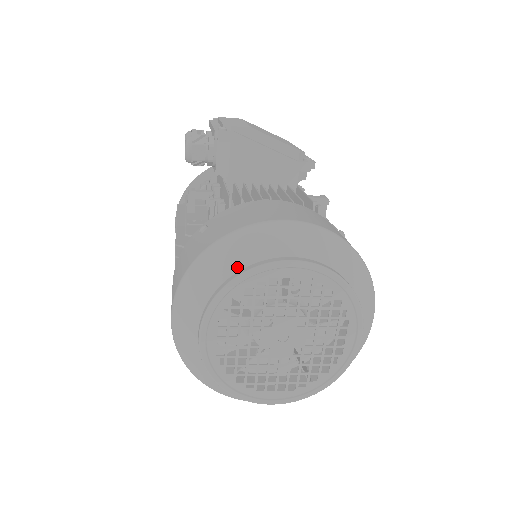
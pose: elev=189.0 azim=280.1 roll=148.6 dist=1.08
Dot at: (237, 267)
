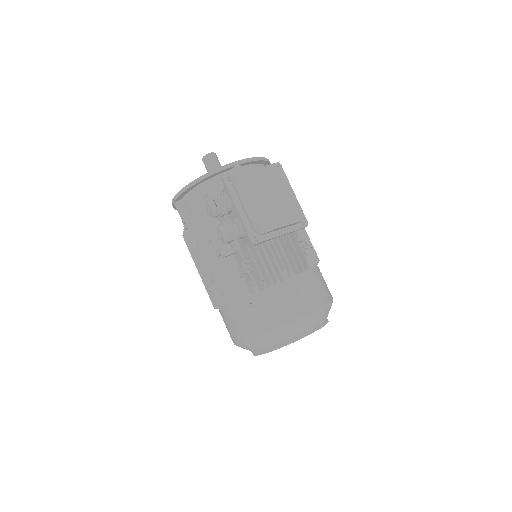
Dot at: (281, 341)
